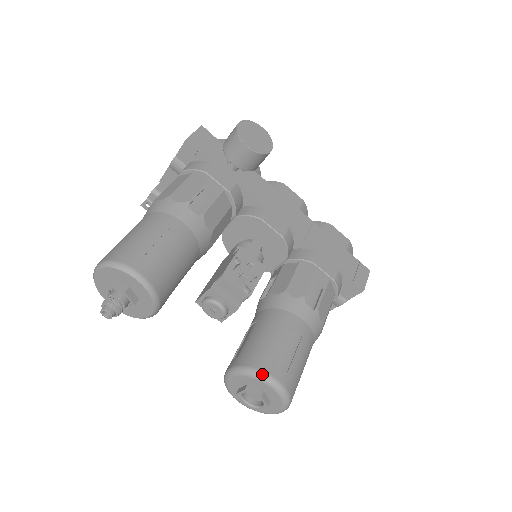
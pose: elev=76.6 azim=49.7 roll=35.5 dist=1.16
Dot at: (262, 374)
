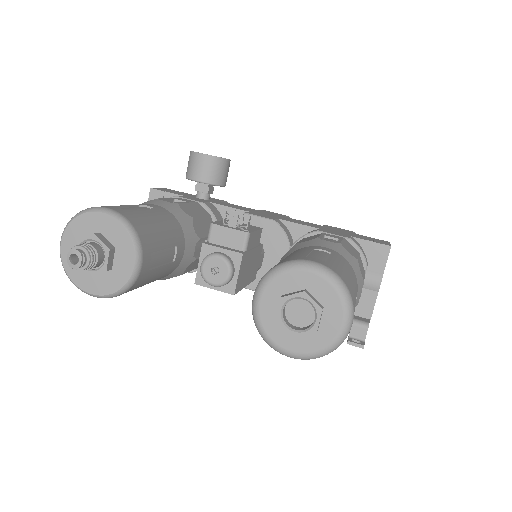
Dot at: (291, 262)
